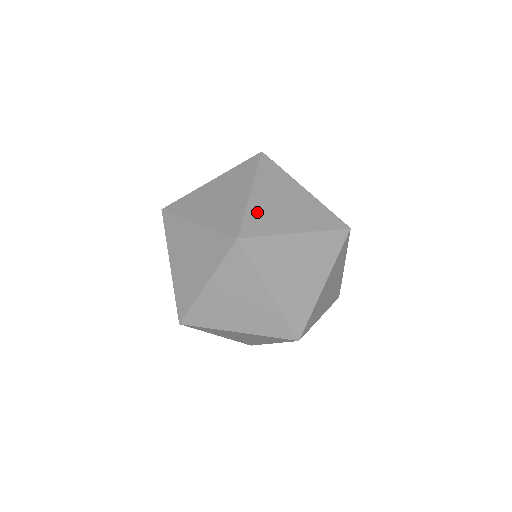
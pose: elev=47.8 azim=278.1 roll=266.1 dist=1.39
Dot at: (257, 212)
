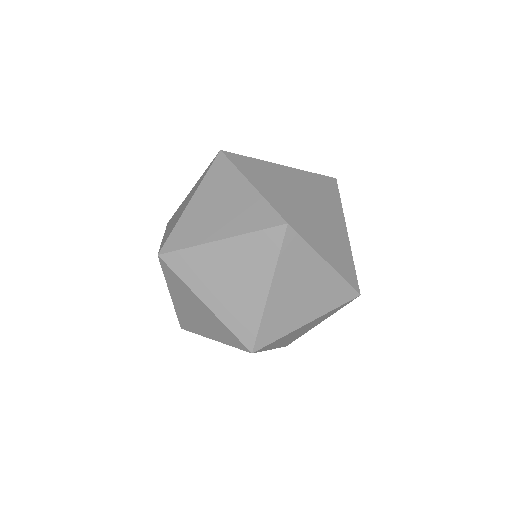
Dot at: (273, 316)
